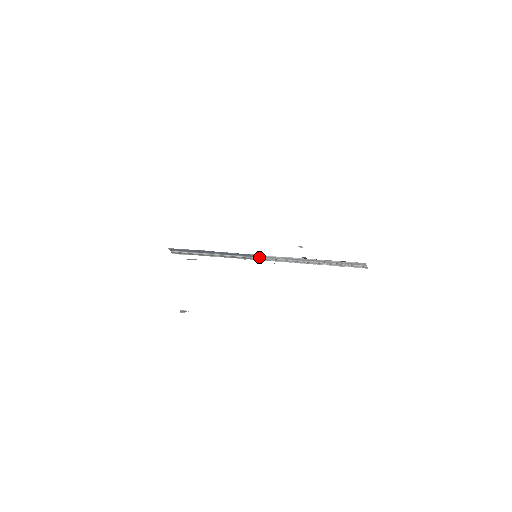
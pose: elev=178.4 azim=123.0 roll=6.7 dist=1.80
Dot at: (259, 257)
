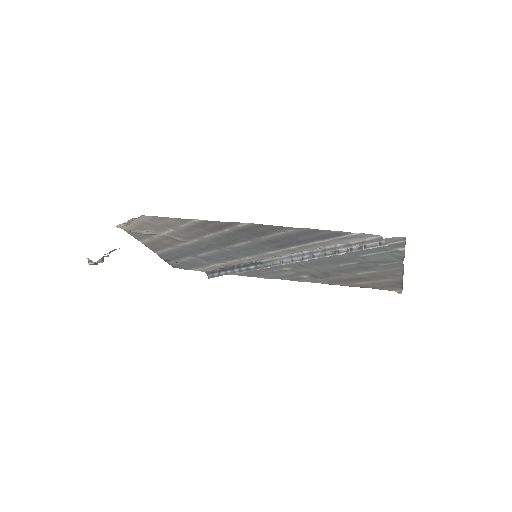
Dot at: (268, 263)
